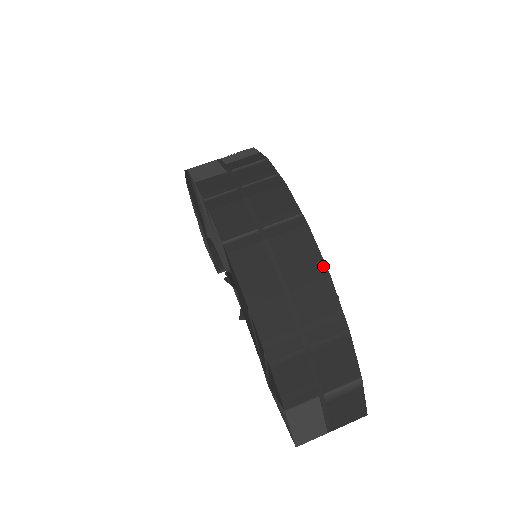
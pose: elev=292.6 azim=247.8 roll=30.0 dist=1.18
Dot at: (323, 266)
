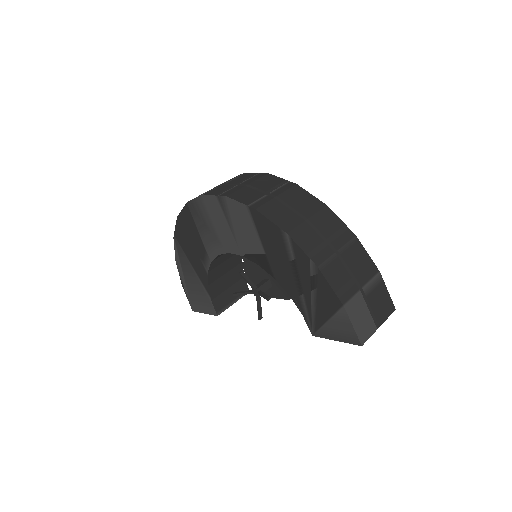
Dot at: (320, 202)
